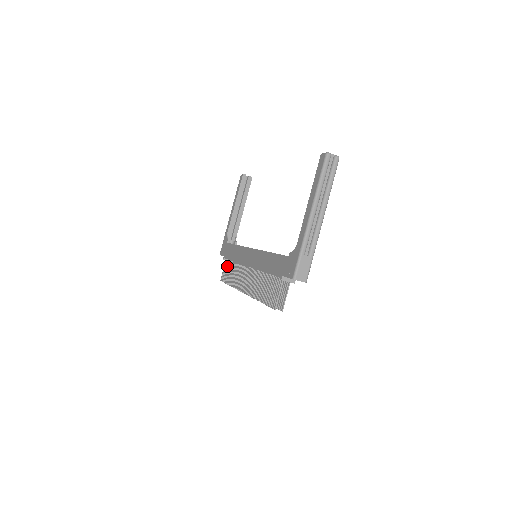
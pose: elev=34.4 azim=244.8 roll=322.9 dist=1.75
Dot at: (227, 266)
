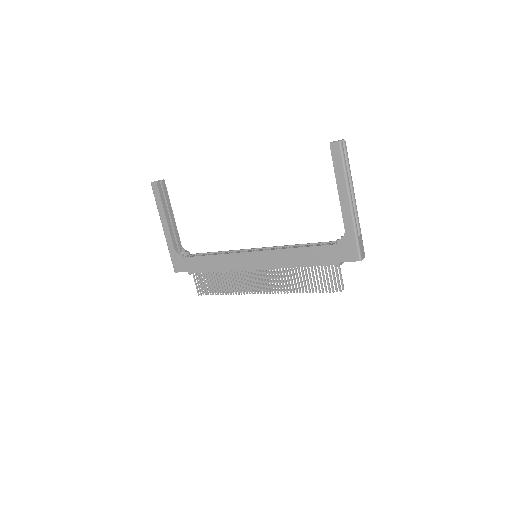
Dot at: (202, 279)
